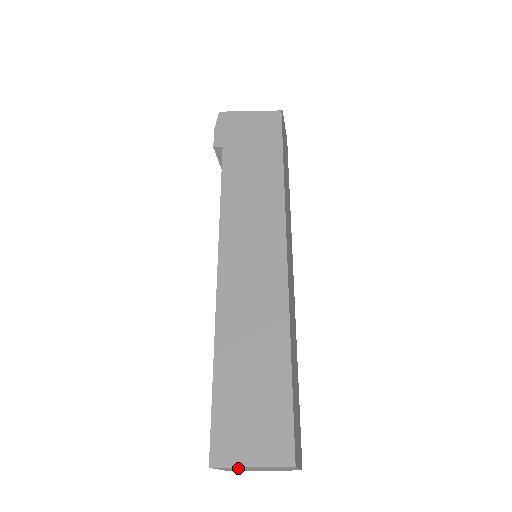
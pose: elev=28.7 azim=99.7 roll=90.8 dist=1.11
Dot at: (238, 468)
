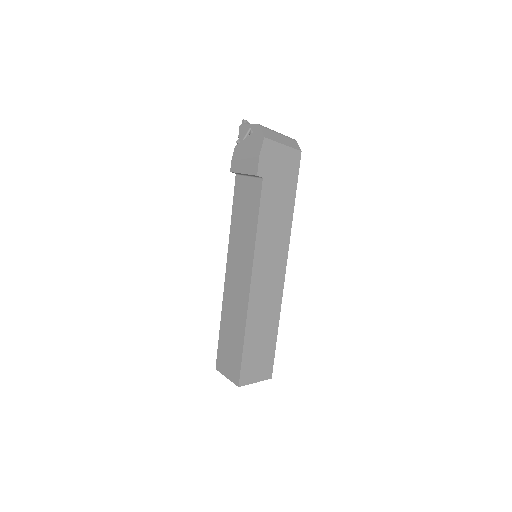
Dot at: occluded
